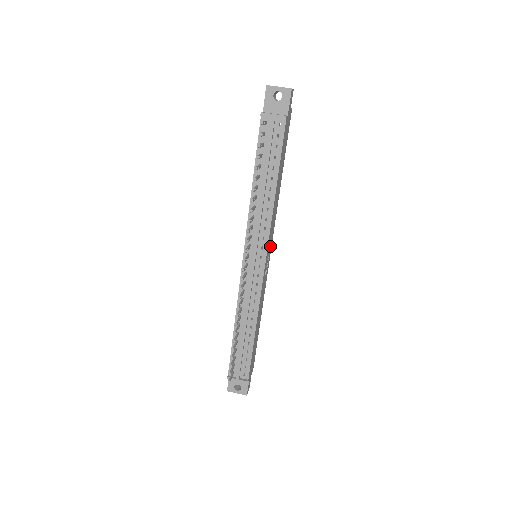
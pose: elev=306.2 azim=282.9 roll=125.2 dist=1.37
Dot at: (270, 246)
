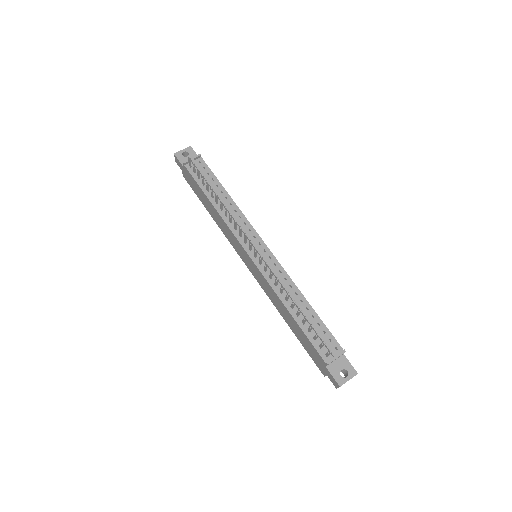
Dot at: occluded
